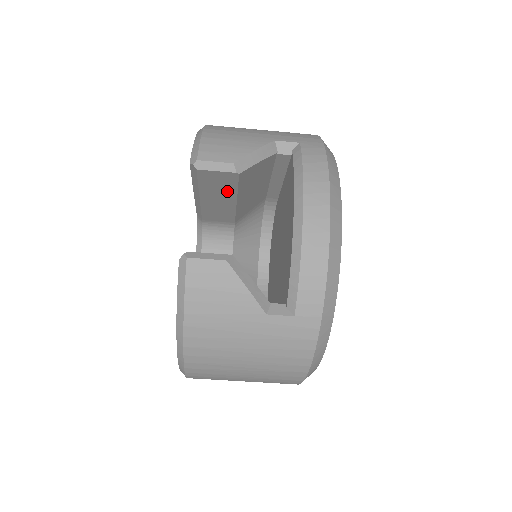
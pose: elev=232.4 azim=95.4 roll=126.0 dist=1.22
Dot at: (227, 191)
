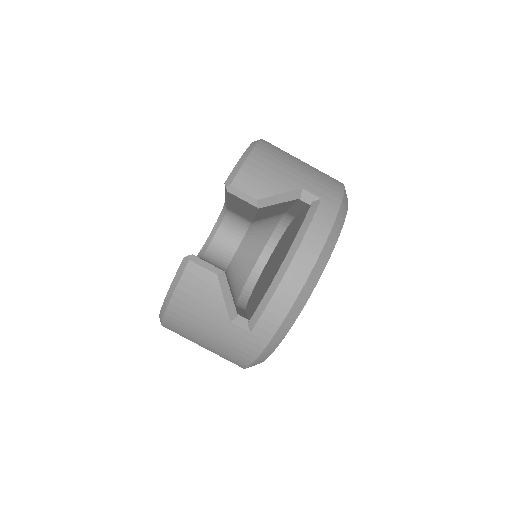
Dot at: (248, 209)
